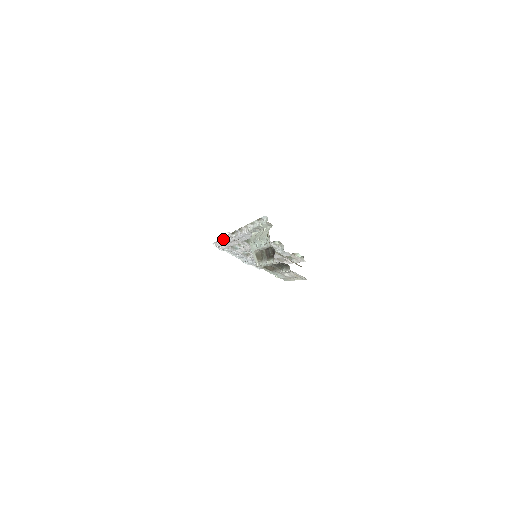
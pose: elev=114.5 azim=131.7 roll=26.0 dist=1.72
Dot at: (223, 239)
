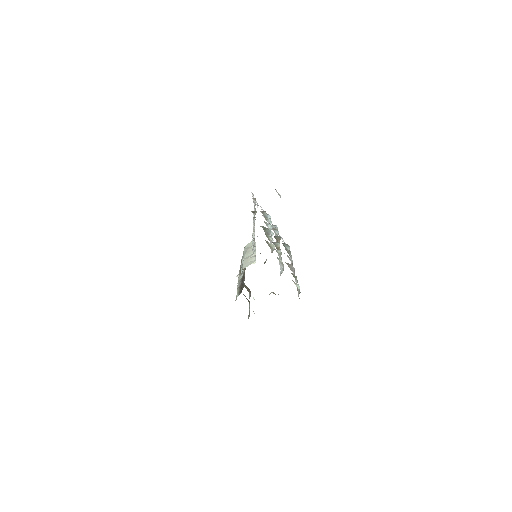
Dot at: (255, 201)
